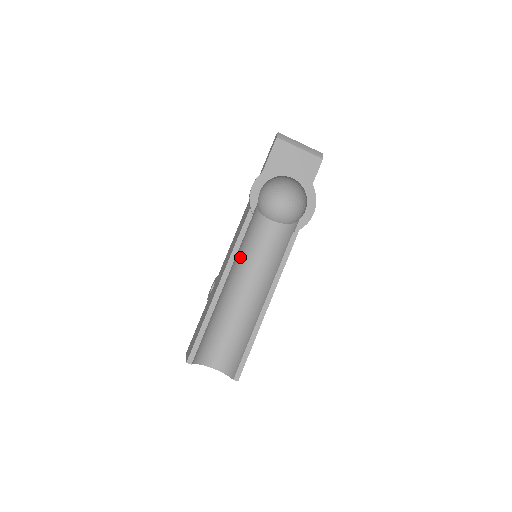
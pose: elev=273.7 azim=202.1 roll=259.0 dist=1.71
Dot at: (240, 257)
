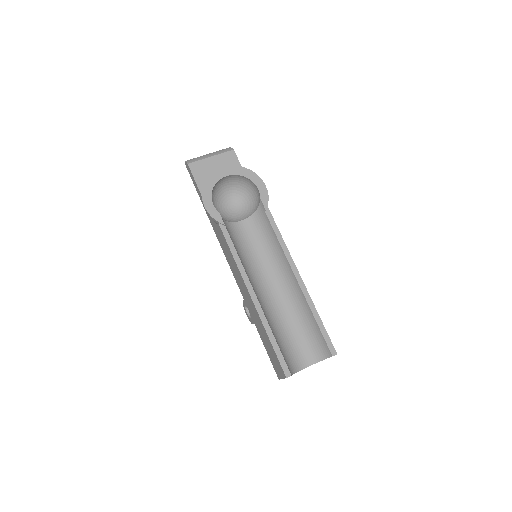
Dot at: (246, 265)
